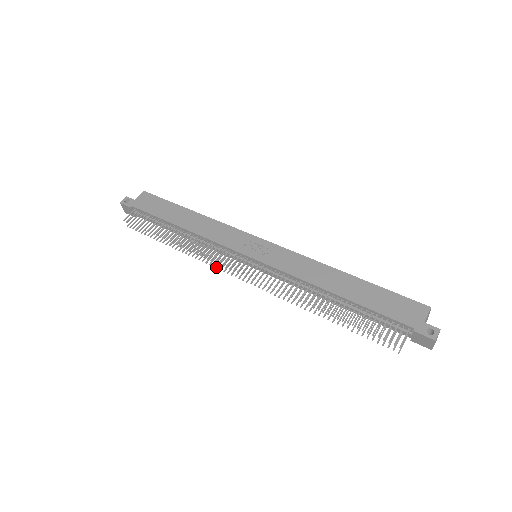
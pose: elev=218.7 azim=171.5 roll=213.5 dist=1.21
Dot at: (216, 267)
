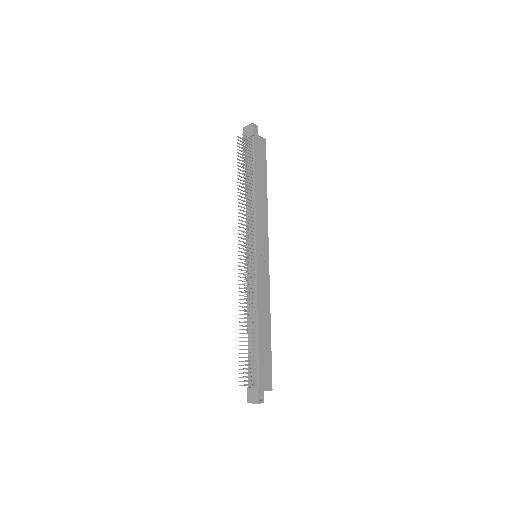
Dot at: occluded
